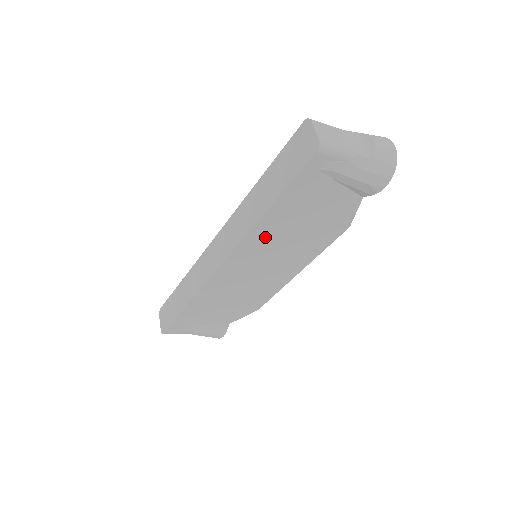
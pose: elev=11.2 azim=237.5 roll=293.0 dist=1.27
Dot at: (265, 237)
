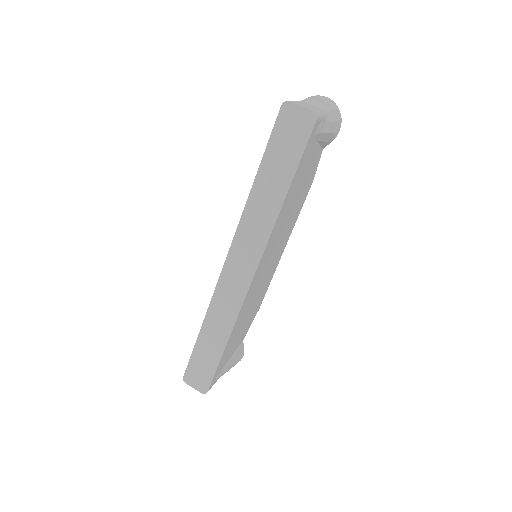
Dot at: (279, 225)
